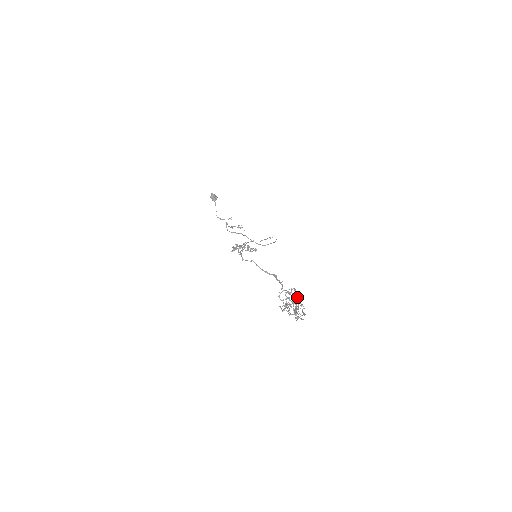
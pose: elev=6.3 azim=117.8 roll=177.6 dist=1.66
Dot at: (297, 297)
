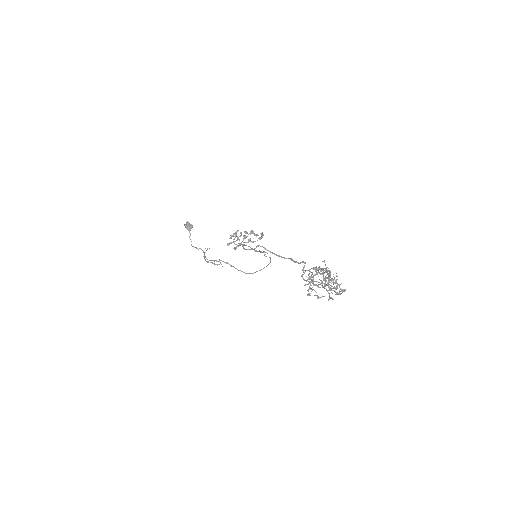
Dot at: (325, 278)
